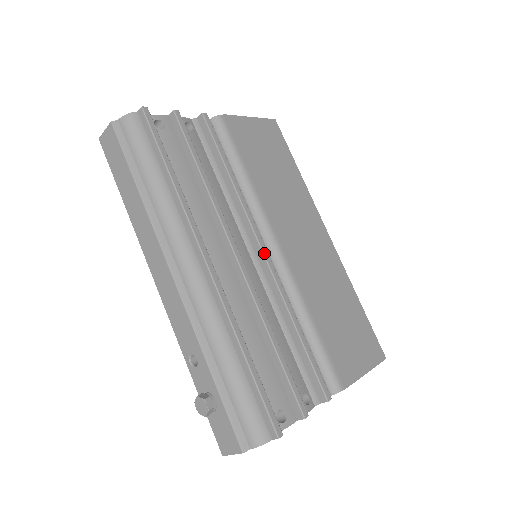
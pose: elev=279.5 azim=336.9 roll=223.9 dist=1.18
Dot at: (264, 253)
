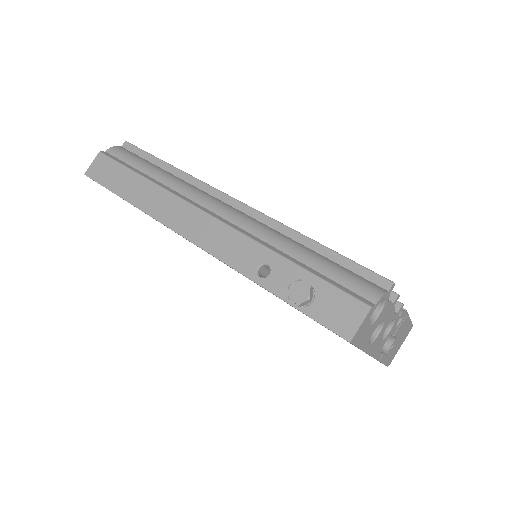
Dot at: occluded
